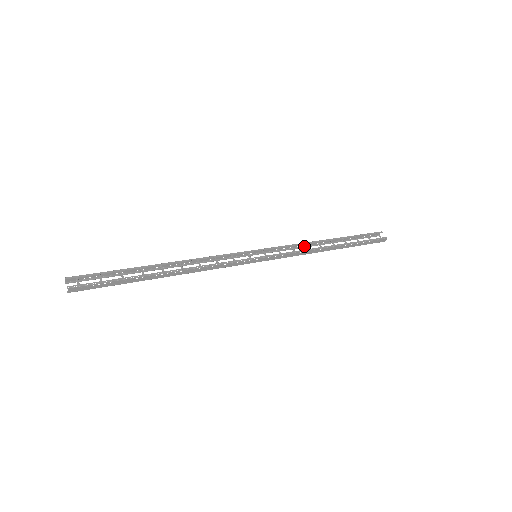
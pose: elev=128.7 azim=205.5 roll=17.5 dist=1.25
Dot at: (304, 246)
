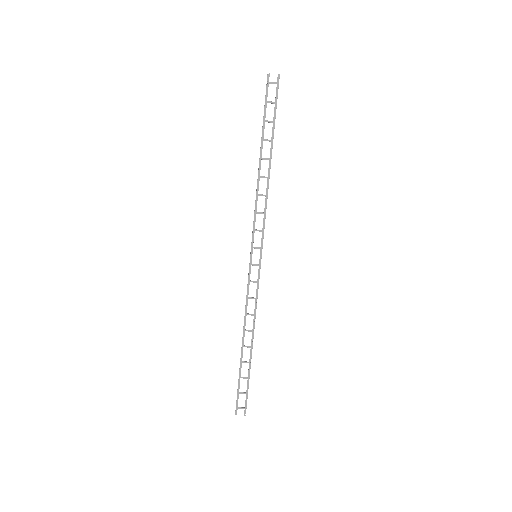
Dot at: (256, 192)
